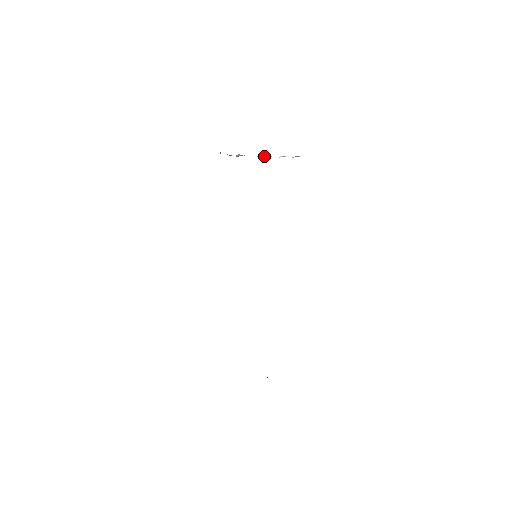
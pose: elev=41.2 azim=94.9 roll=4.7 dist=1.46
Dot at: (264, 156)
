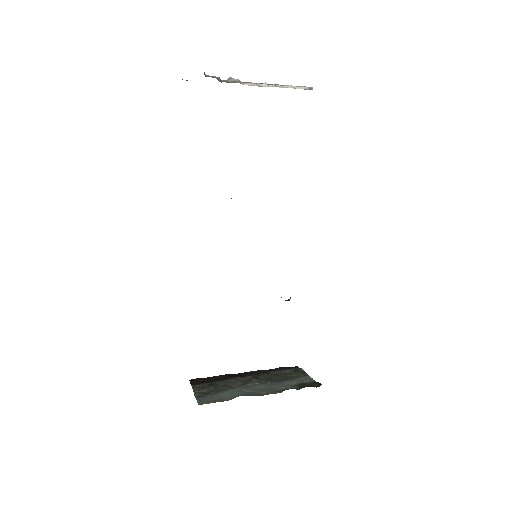
Dot at: (266, 84)
